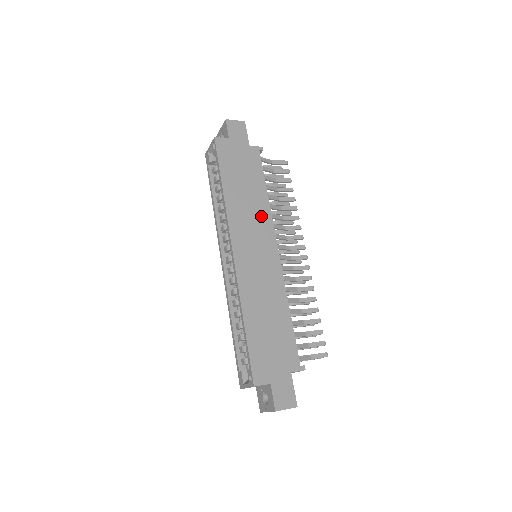
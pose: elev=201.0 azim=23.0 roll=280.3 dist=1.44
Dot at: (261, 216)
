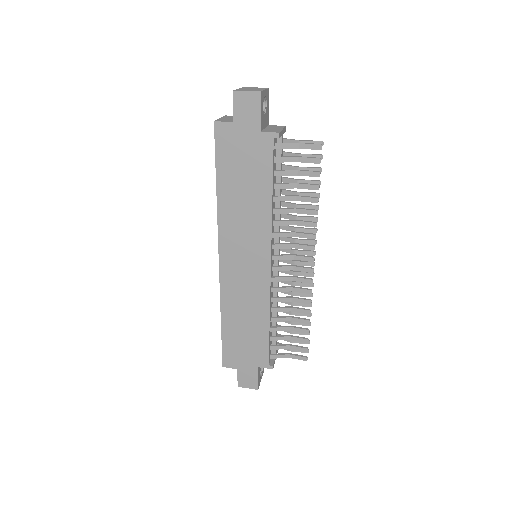
Dot at: (258, 227)
